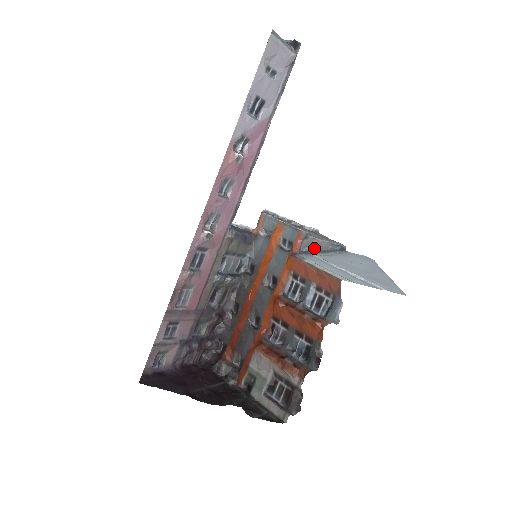
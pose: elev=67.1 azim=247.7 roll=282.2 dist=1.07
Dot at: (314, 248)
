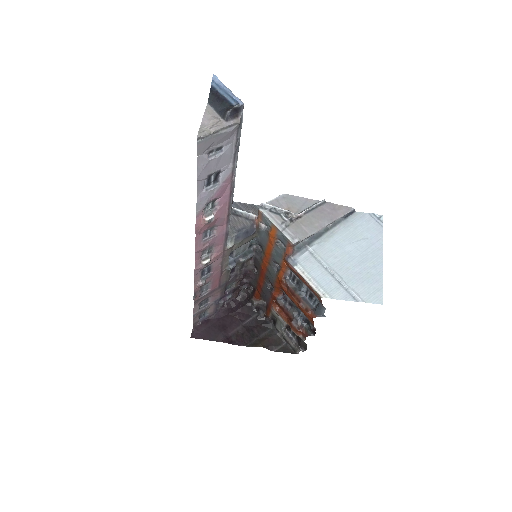
Dot at: occluded
